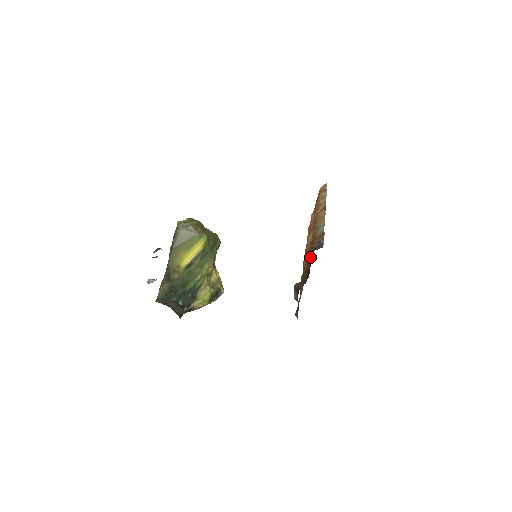
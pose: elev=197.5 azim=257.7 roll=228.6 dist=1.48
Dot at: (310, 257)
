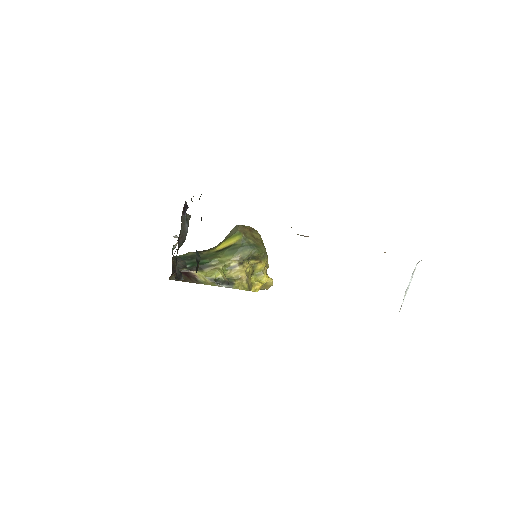
Dot at: occluded
